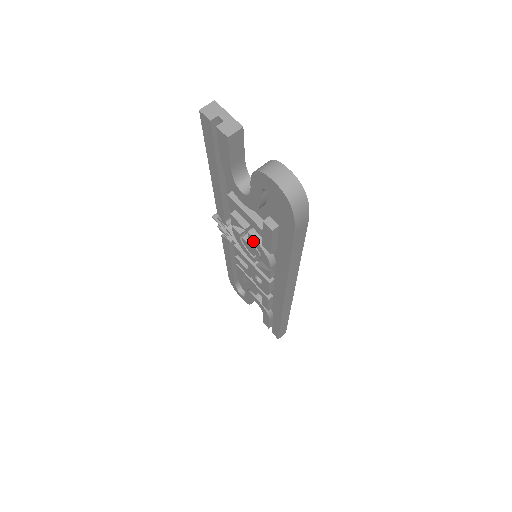
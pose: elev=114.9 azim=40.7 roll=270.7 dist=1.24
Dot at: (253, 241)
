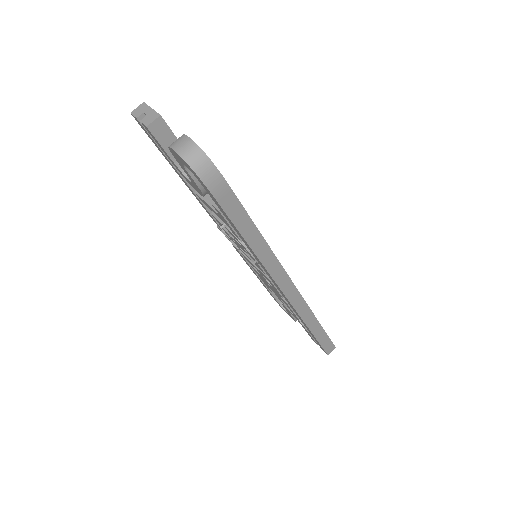
Dot at: (232, 235)
